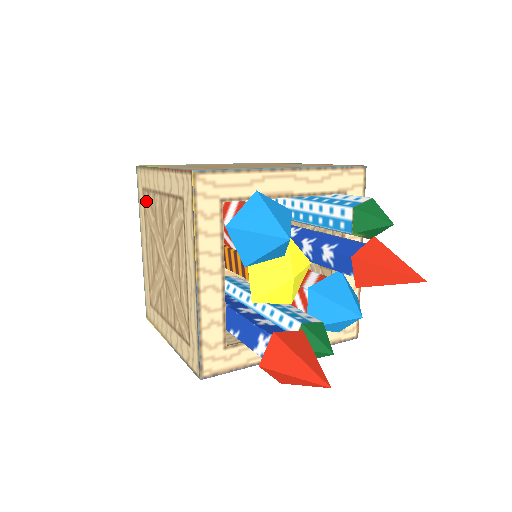
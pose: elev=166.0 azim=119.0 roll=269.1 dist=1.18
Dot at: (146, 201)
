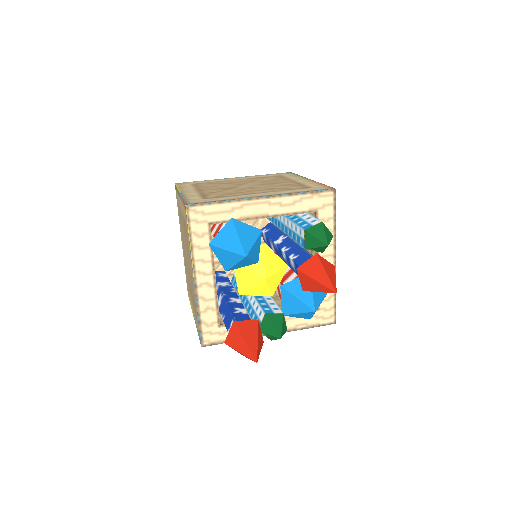
Dot at: (179, 212)
